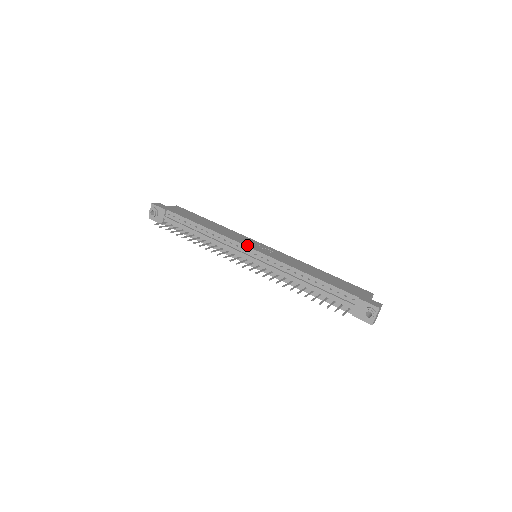
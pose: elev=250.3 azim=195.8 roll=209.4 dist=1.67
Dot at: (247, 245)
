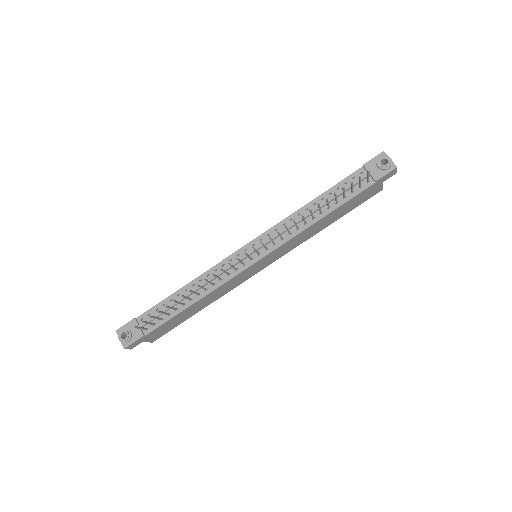
Dot at: (238, 250)
